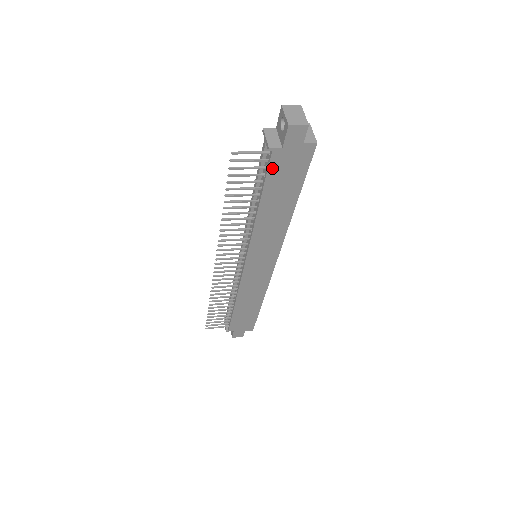
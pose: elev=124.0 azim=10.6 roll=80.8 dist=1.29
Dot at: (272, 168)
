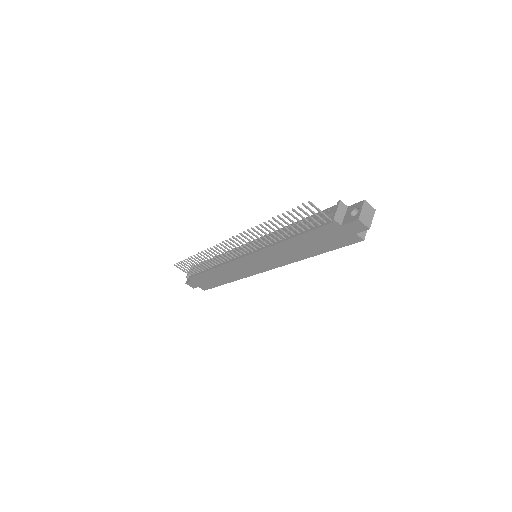
Dot at: (323, 229)
